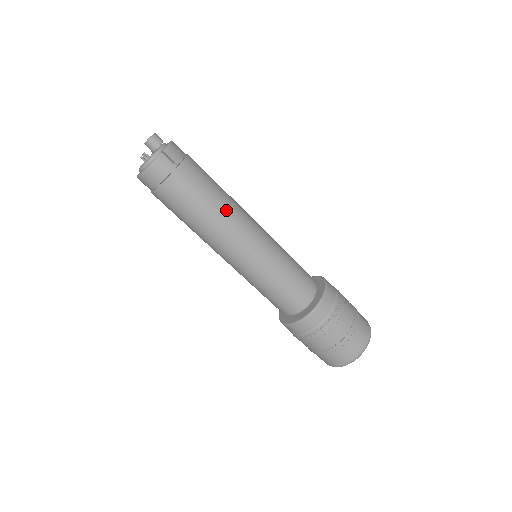
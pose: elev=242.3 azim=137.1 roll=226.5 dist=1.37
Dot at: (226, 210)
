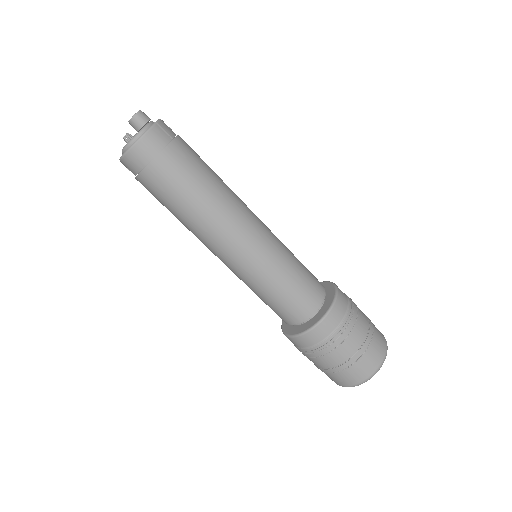
Dot at: (227, 192)
